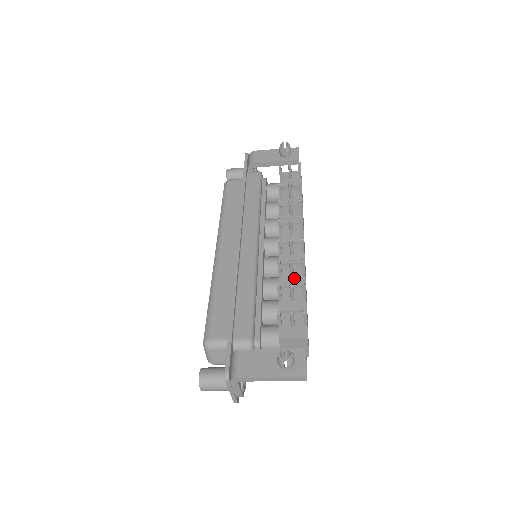
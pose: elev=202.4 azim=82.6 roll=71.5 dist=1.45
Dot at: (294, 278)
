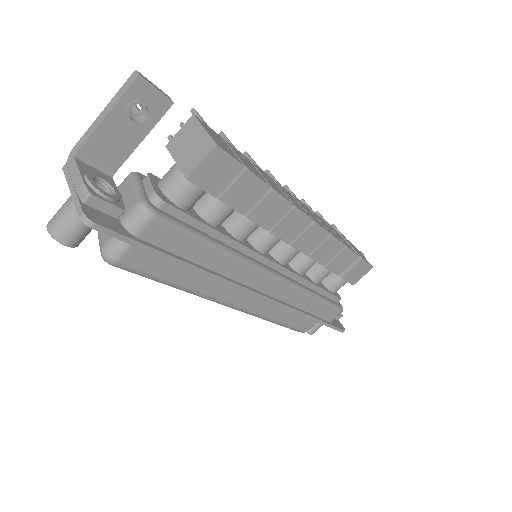
Dot at: occluded
